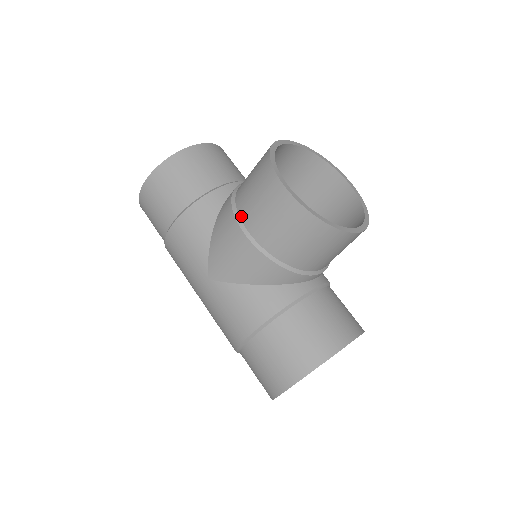
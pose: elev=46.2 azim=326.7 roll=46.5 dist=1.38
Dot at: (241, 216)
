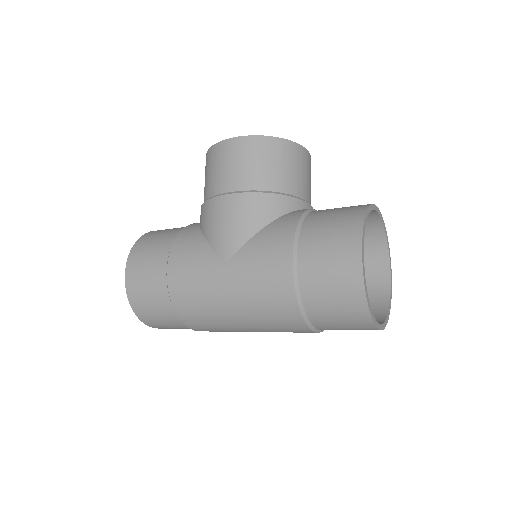
Dot at: (216, 193)
